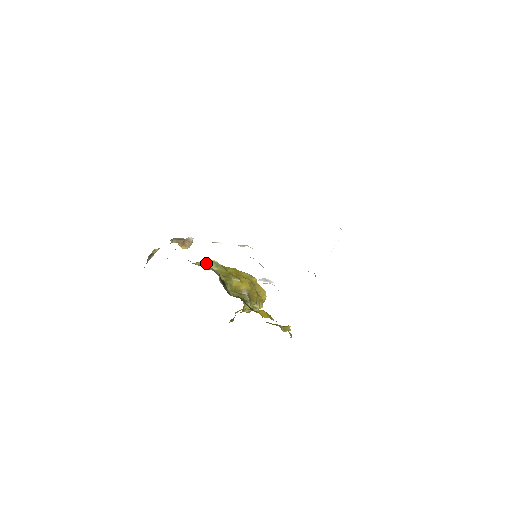
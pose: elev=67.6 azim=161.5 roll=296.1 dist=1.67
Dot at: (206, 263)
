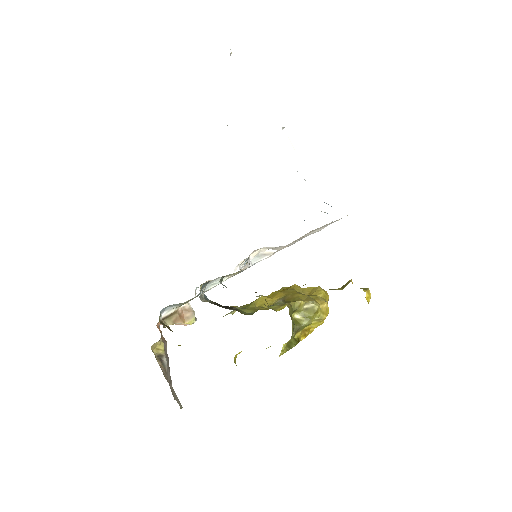
Dot at: occluded
